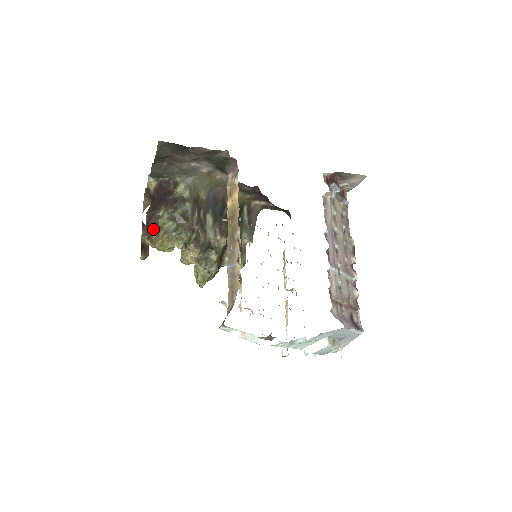
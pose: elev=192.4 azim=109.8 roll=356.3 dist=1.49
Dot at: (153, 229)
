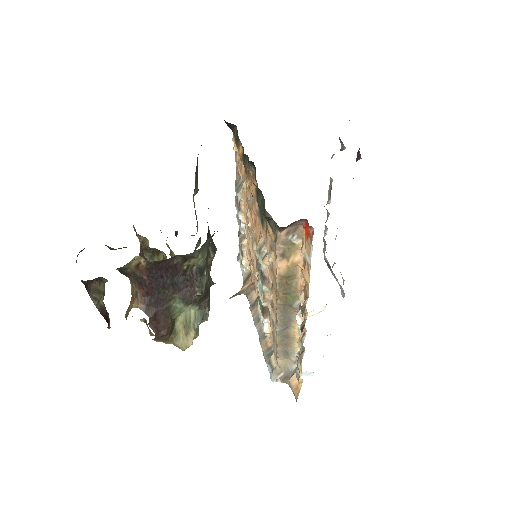
Dot at: (169, 332)
